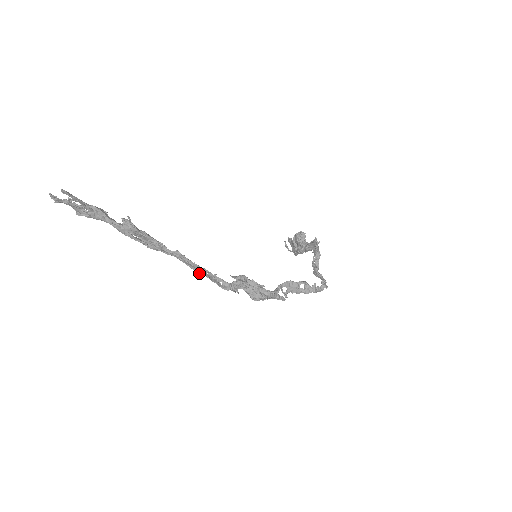
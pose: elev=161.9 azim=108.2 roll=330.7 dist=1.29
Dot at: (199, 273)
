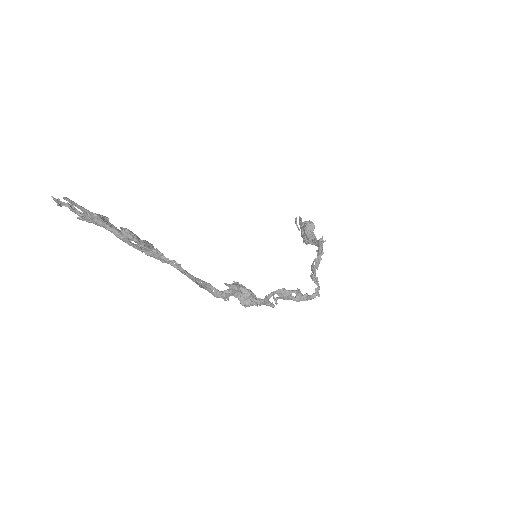
Dot at: (193, 281)
